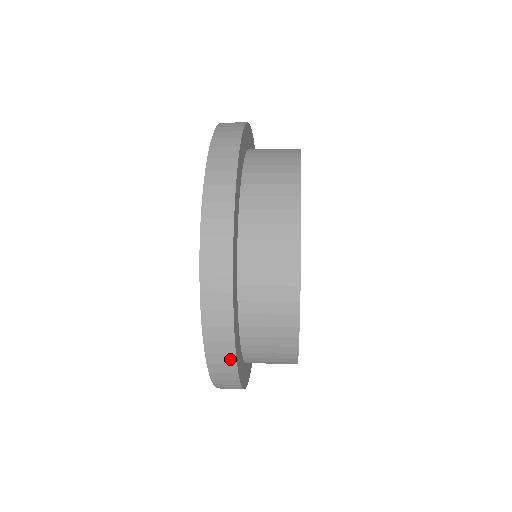
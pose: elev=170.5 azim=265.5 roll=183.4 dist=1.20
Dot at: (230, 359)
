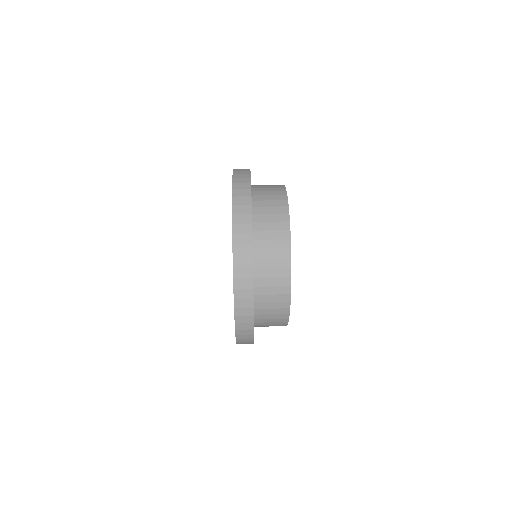
Dot at: (249, 283)
